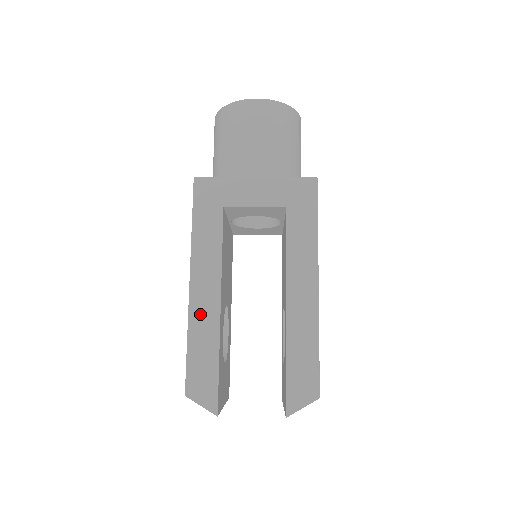
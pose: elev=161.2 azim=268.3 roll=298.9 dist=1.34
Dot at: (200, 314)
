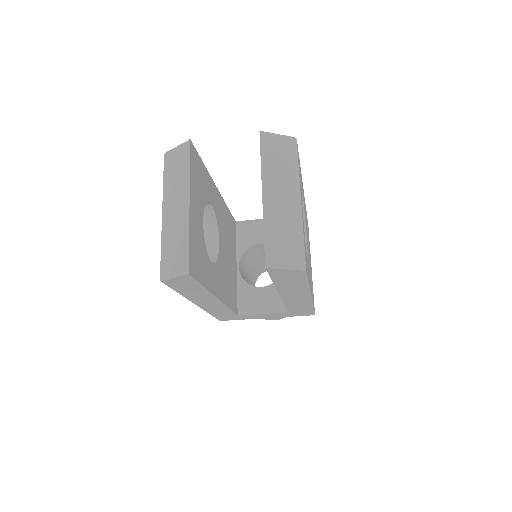
Dot at: occluded
